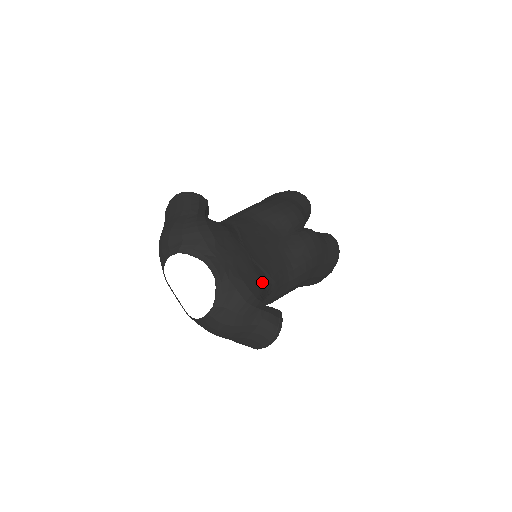
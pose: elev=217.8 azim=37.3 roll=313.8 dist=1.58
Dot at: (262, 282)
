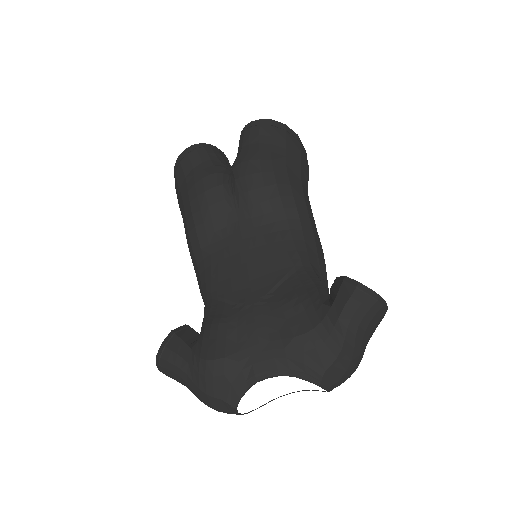
Dot at: (299, 295)
